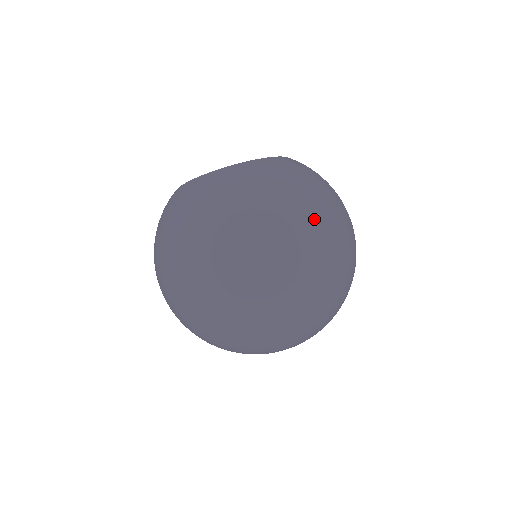
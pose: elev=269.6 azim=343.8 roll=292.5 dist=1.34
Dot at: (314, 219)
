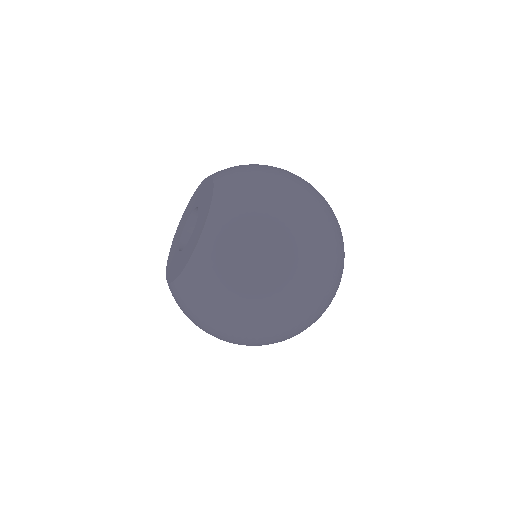
Dot at: (235, 331)
